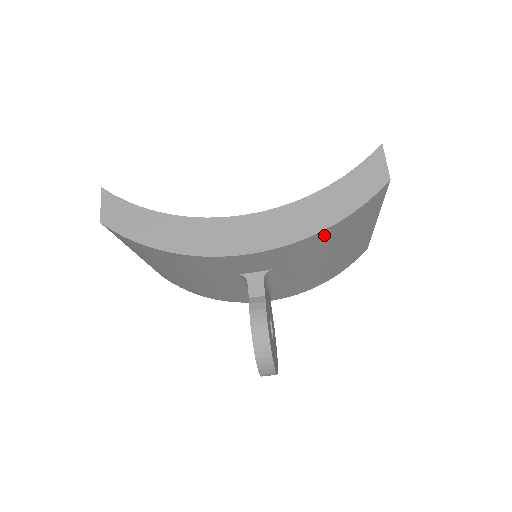
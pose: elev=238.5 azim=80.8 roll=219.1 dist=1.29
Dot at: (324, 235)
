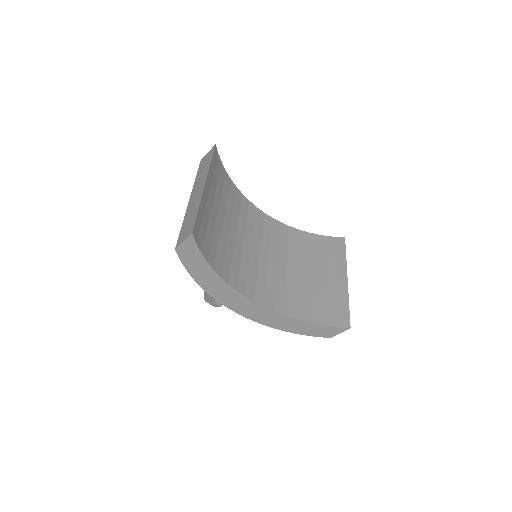
Dot at: occluded
